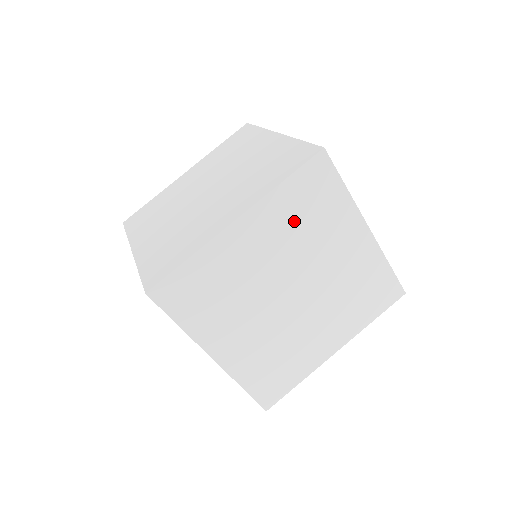
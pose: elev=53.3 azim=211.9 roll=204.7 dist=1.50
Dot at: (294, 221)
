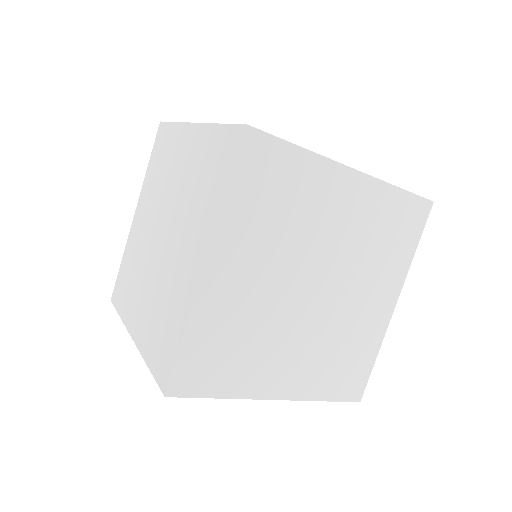
Dot at: (375, 227)
